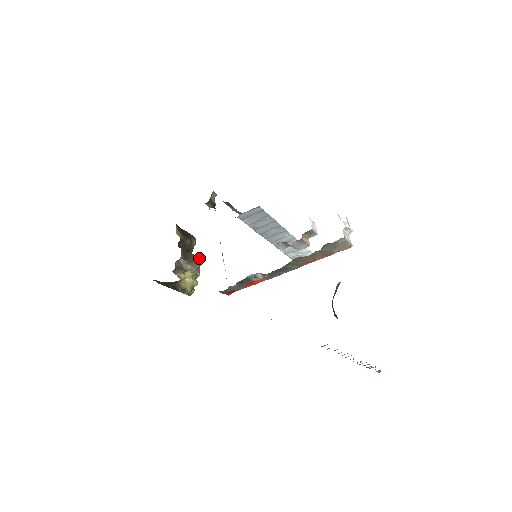
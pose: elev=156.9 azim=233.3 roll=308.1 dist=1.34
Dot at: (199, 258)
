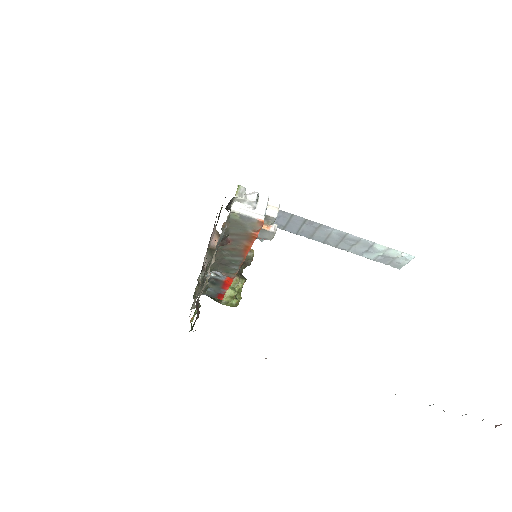
Dot at: occluded
